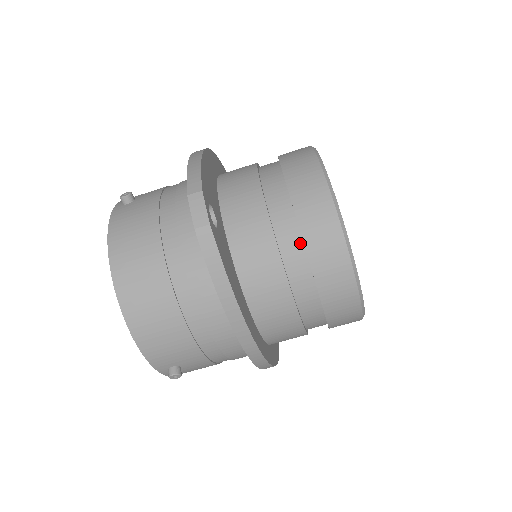
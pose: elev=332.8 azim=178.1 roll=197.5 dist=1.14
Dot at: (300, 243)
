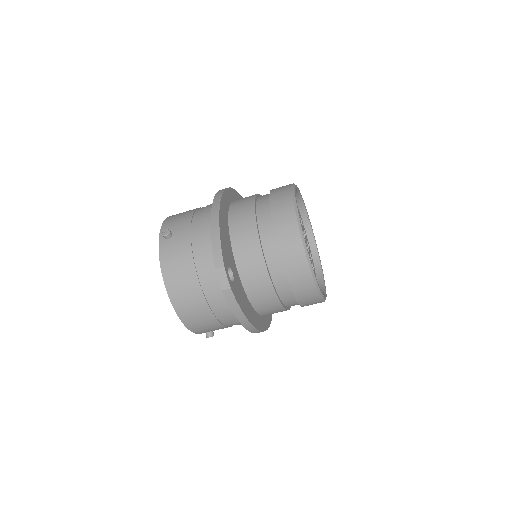
Dot at: (285, 277)
